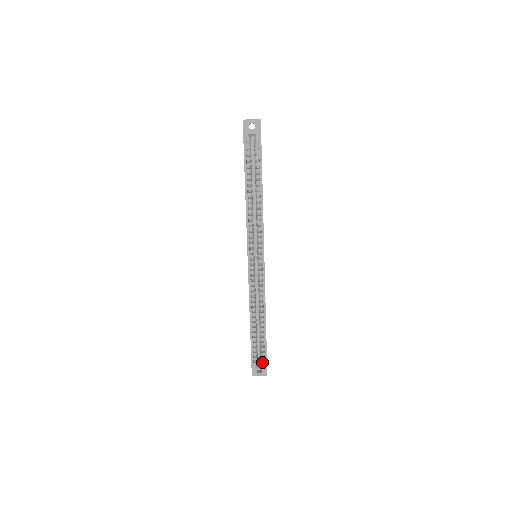
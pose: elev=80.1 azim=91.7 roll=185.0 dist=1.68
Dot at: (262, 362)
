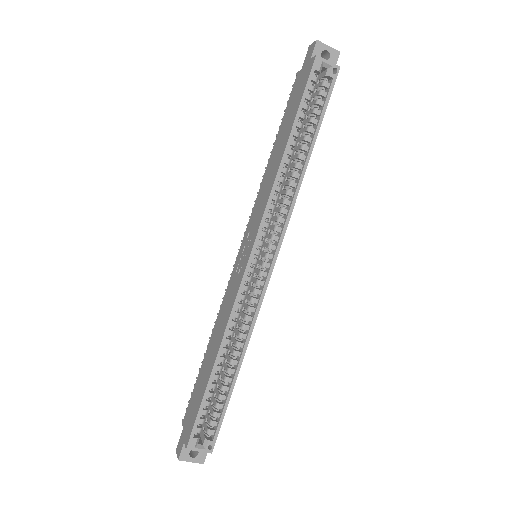
Dot at: (208, 438)
